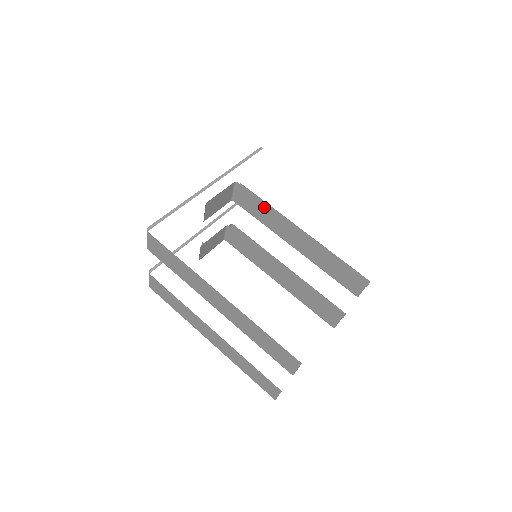
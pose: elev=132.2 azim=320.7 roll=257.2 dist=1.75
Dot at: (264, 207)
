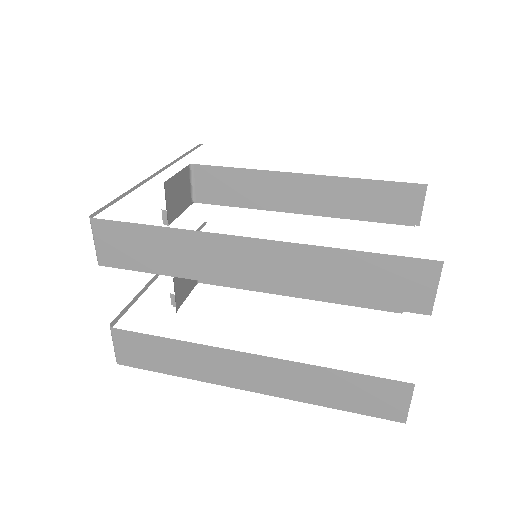
Dot at: (241, 176)
